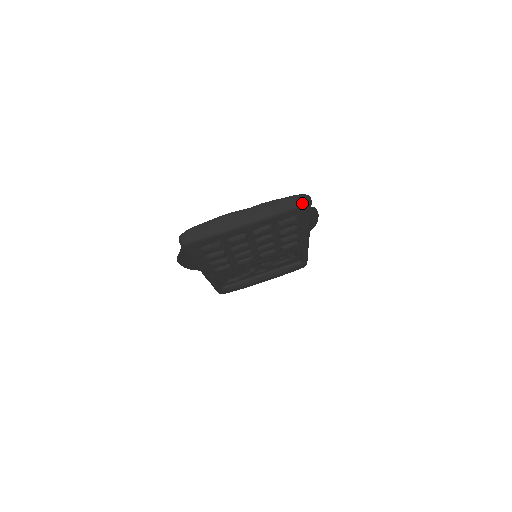
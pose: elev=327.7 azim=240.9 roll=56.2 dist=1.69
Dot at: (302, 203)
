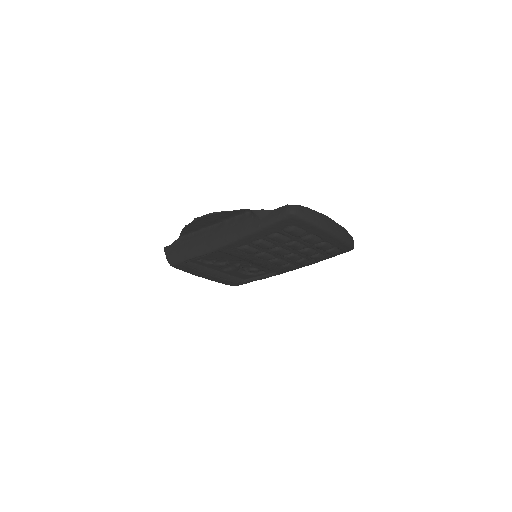
Dot at: (353, 246)
